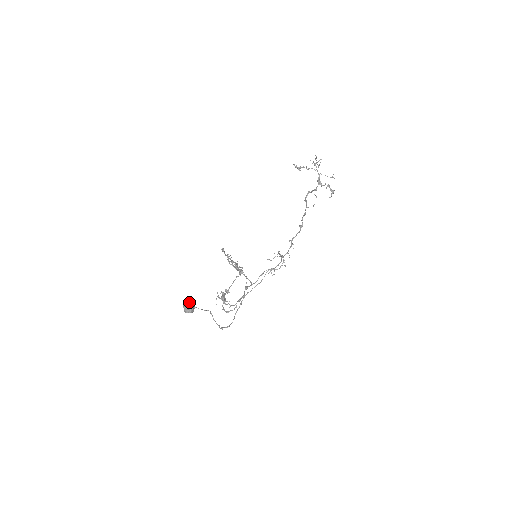
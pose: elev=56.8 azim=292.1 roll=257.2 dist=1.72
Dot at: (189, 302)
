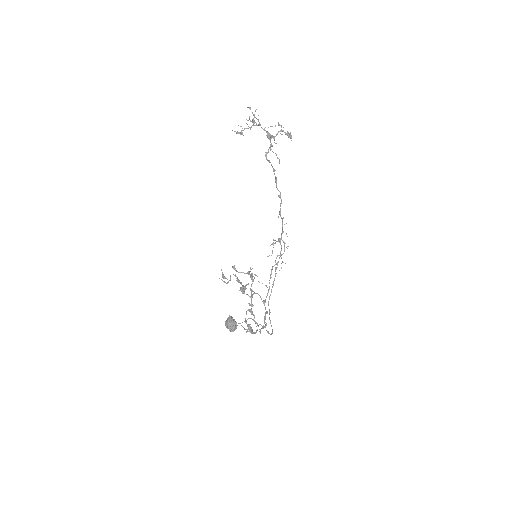
Dot at: (228, 322)
